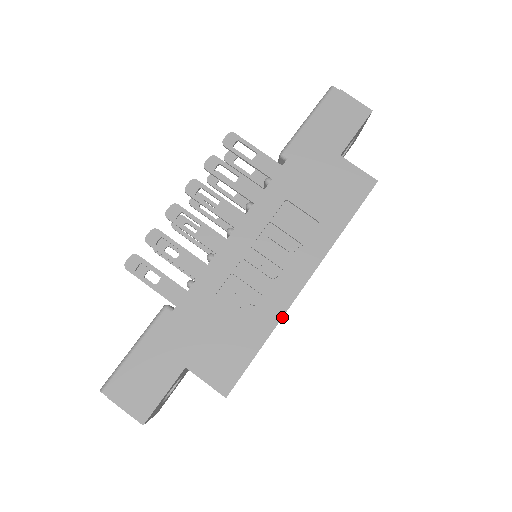
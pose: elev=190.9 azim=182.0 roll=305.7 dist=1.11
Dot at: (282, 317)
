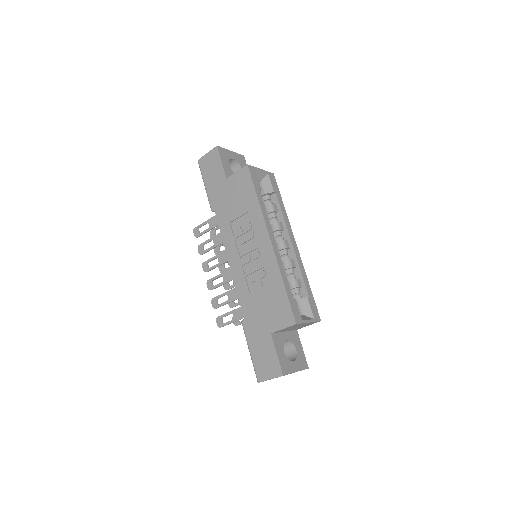
Dot at: (278, 265)
